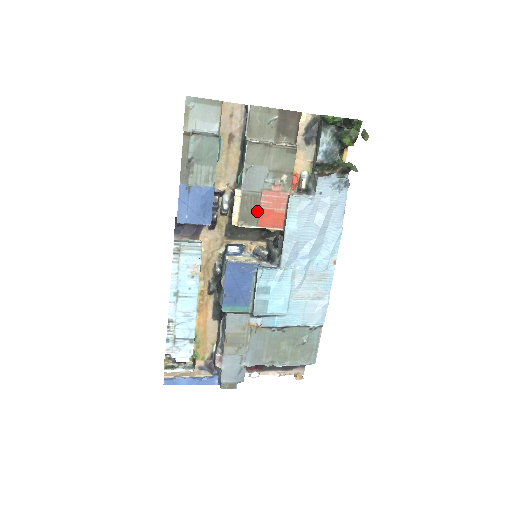
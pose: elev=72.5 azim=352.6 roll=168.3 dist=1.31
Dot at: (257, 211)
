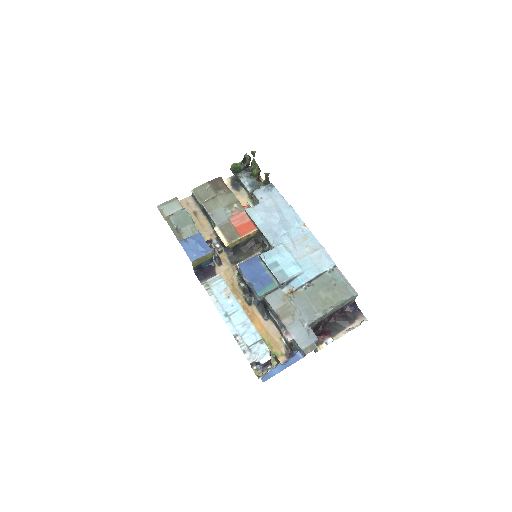
Dot at: (234, 230)
